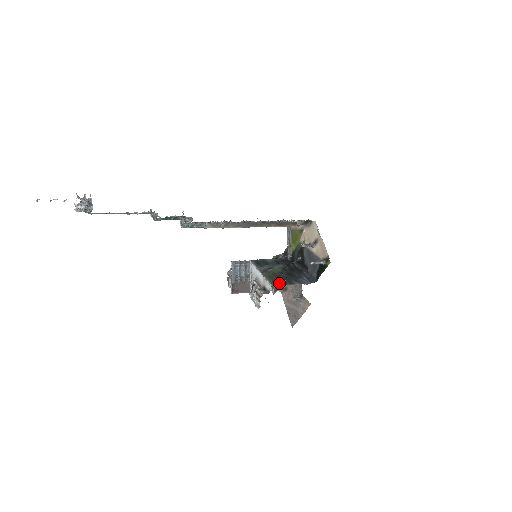
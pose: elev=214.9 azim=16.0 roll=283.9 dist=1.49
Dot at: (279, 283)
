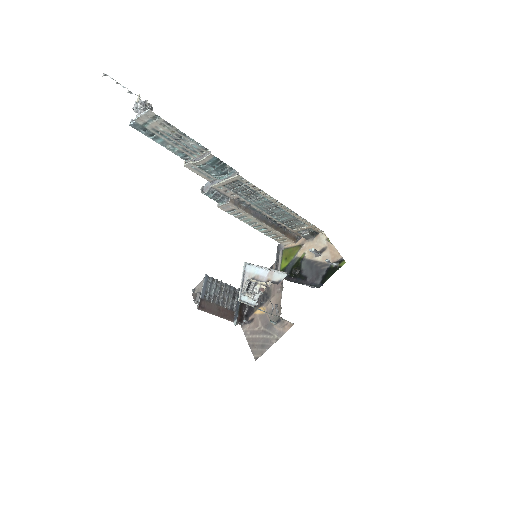
Dot at: occluded
